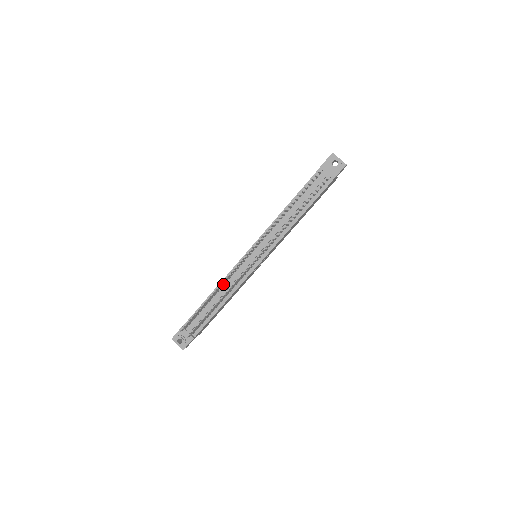
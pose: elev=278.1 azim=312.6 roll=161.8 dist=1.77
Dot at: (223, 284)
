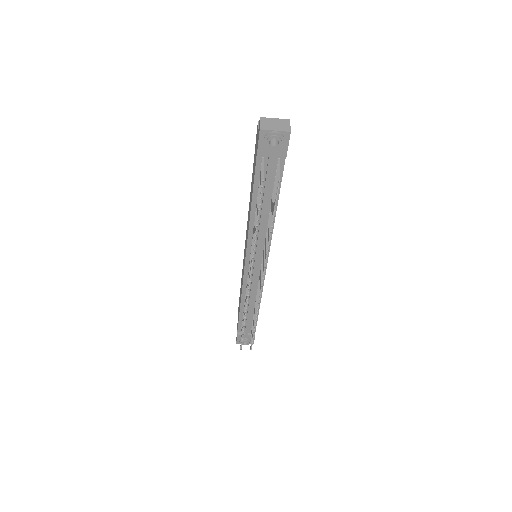
Dot at: (245, 298)
